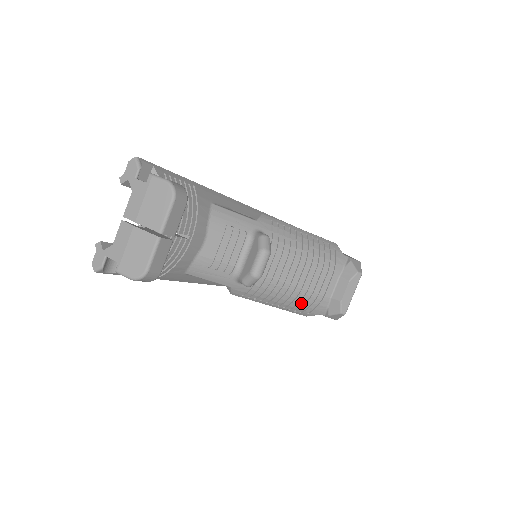
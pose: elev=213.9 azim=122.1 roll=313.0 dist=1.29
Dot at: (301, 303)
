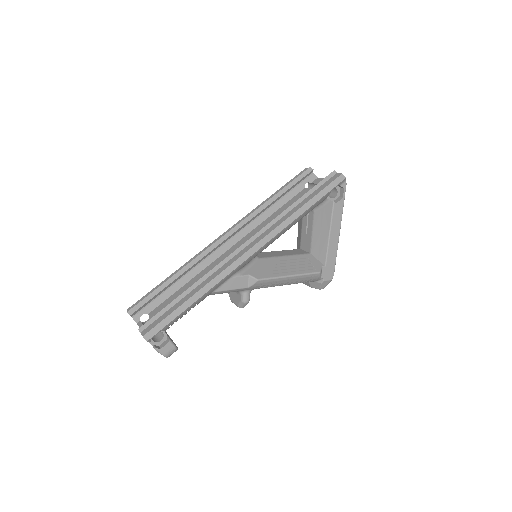
Dot at: occluded
